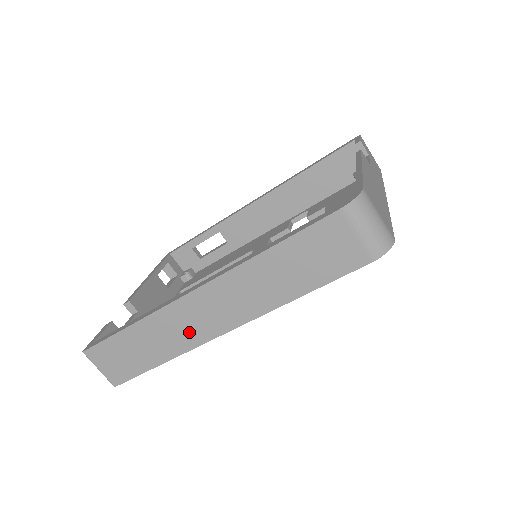
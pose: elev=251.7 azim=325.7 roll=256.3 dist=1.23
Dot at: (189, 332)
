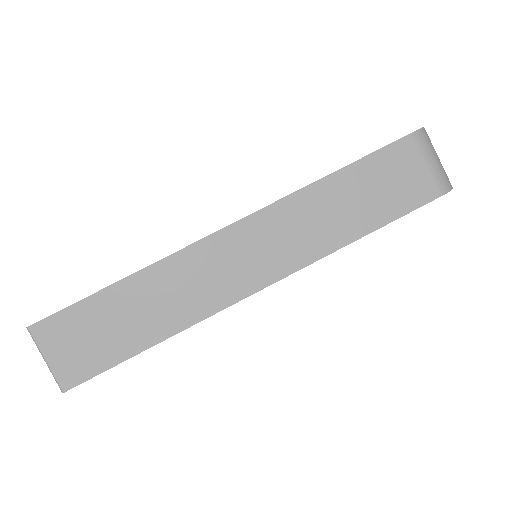
Dot at: (209, 289)
